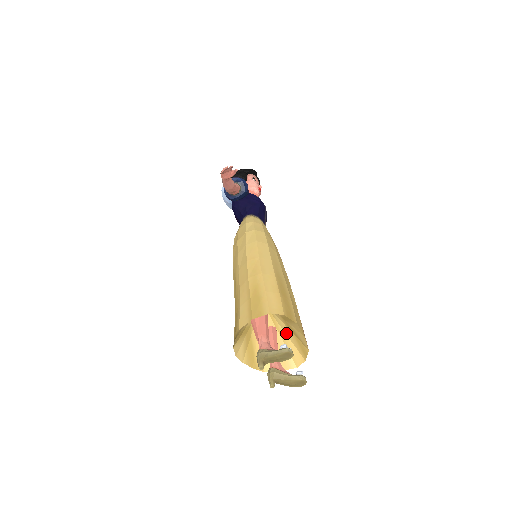
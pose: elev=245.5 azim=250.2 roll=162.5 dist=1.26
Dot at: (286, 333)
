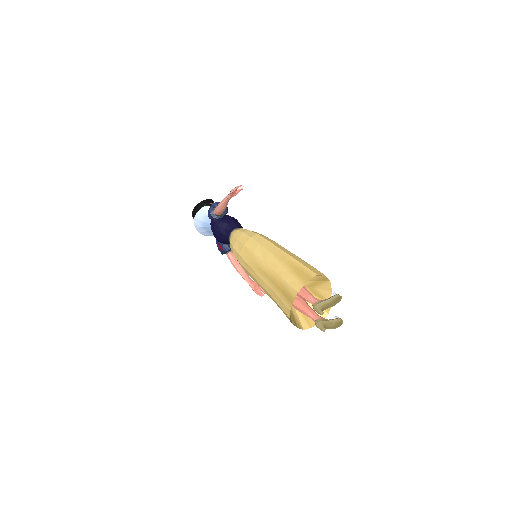
Dot at: occluded
